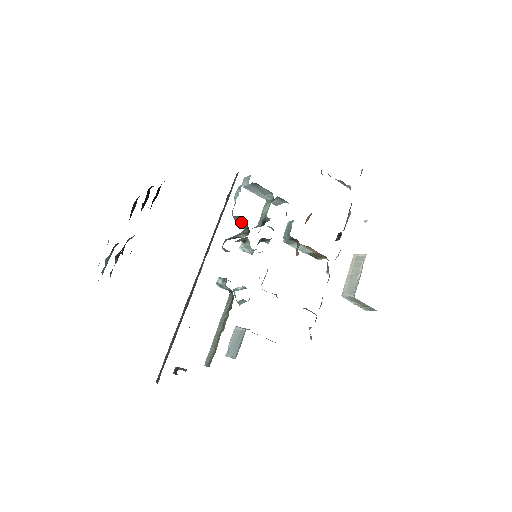
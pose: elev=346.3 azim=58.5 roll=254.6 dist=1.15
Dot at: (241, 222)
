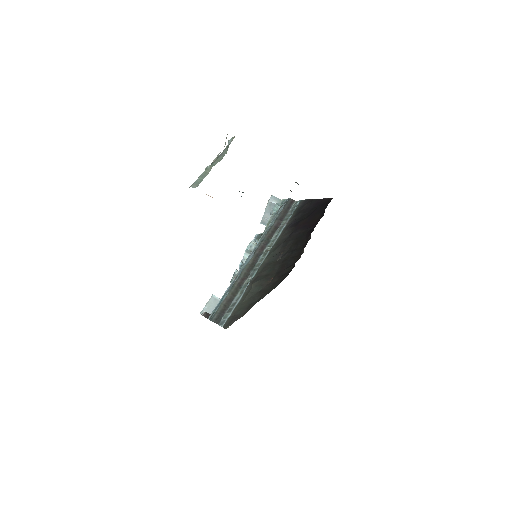
Dot at: occluded
